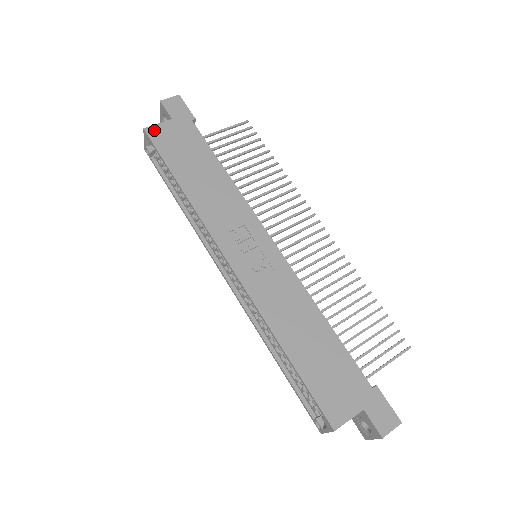
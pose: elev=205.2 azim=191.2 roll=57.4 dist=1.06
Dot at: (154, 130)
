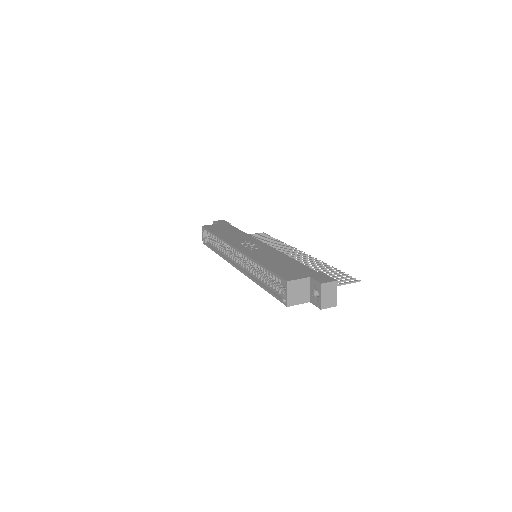
Dot at: (207, 226)
